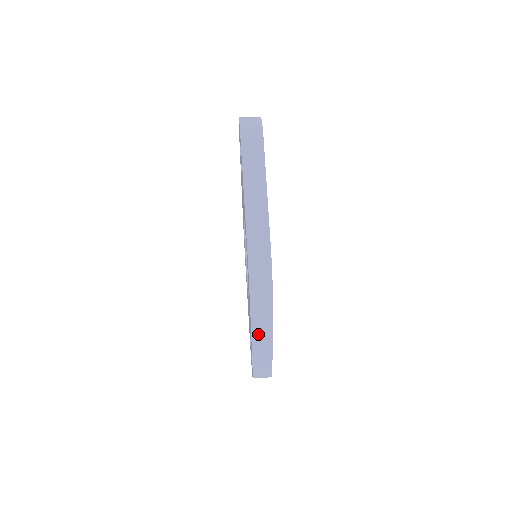
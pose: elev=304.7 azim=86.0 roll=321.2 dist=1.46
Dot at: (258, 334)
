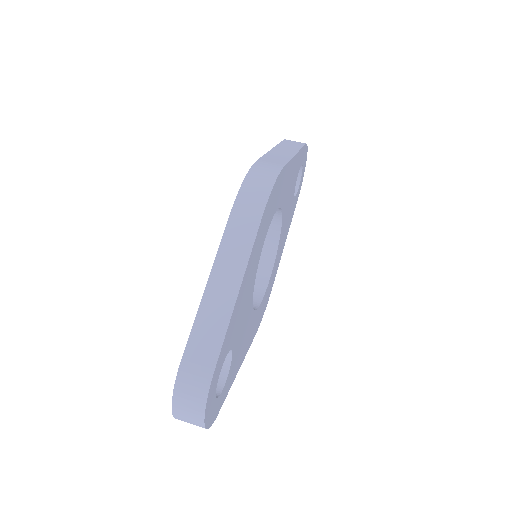
Dot at: (224, 265)
